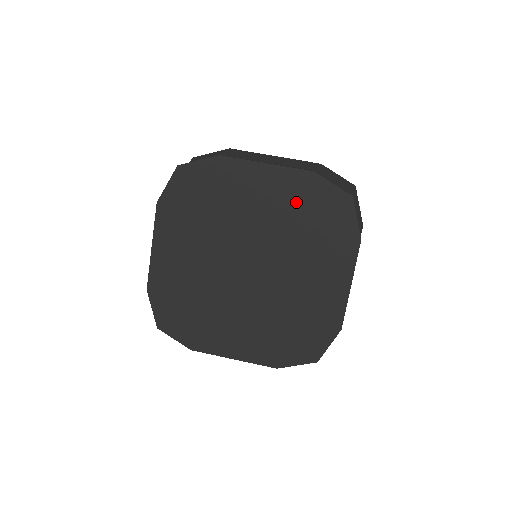
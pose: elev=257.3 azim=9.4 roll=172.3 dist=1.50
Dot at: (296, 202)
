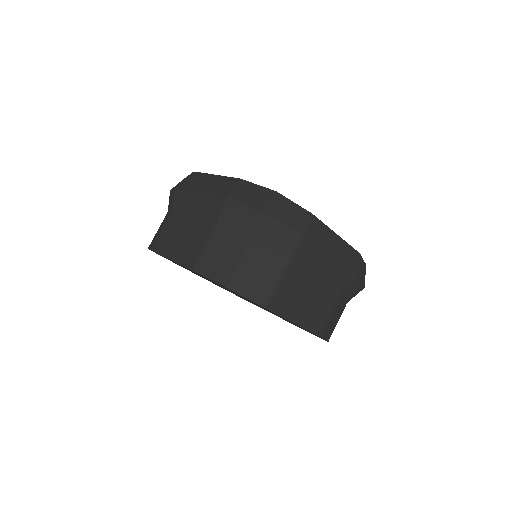
Dot at: occluded
